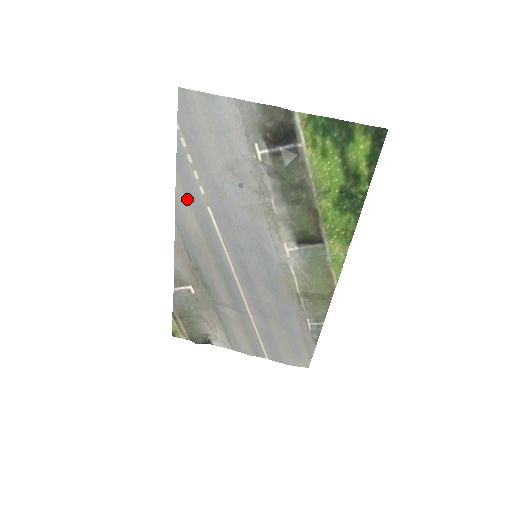
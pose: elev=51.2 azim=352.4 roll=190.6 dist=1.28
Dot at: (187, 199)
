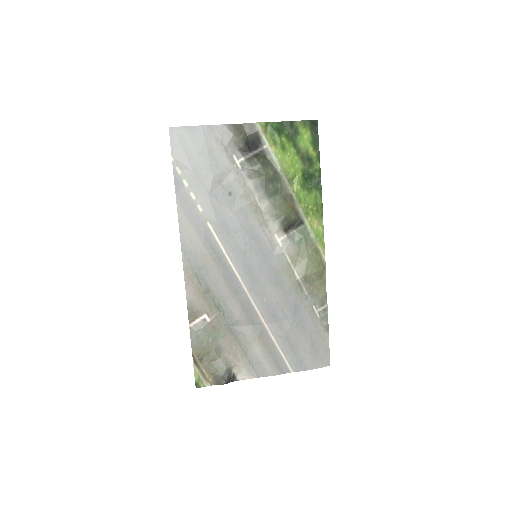
Dot at: (189, 221)
